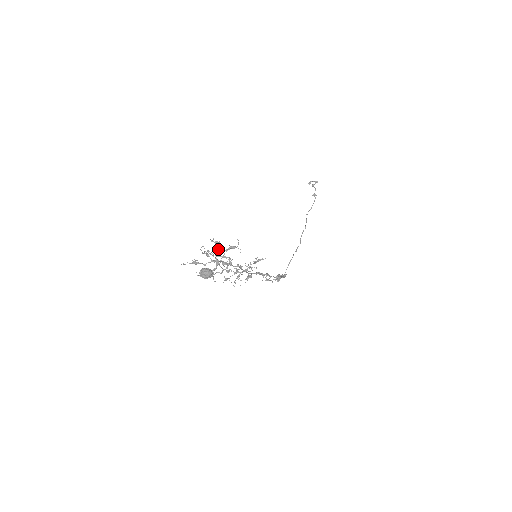
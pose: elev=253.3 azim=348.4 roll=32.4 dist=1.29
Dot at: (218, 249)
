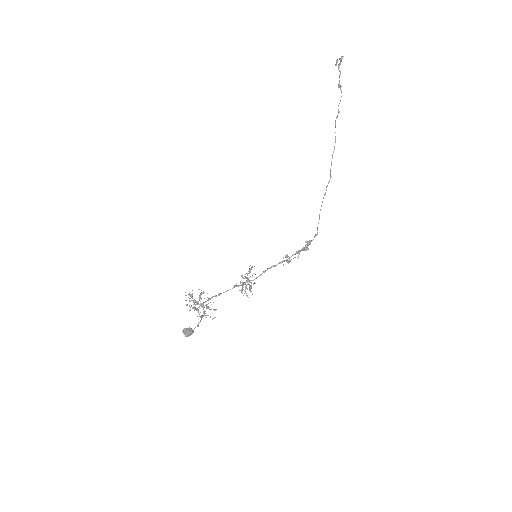
Dot at: (194, 299)
